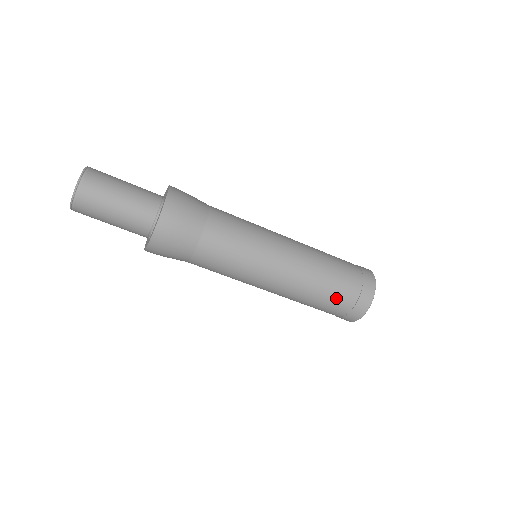
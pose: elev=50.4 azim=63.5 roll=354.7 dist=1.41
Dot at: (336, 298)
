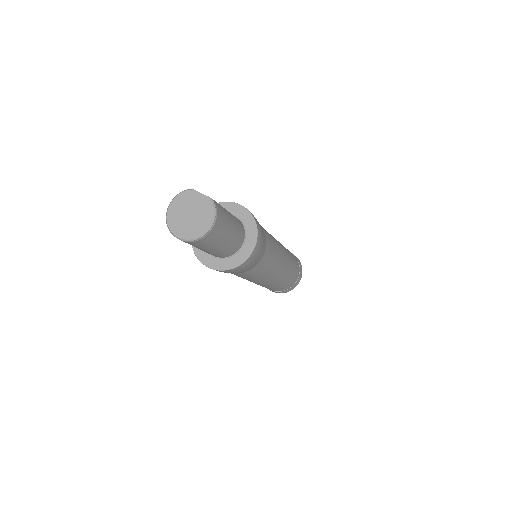
Dot at: occluded
